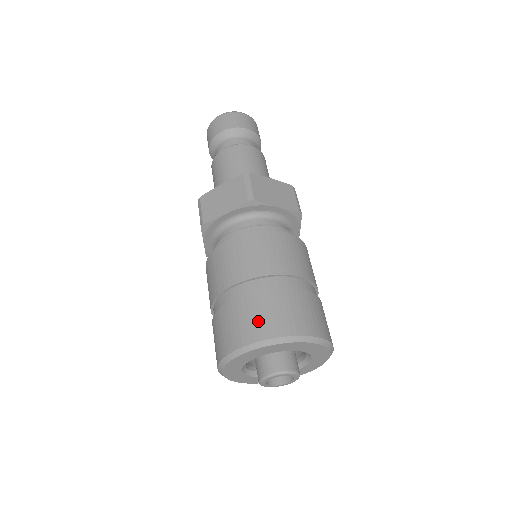
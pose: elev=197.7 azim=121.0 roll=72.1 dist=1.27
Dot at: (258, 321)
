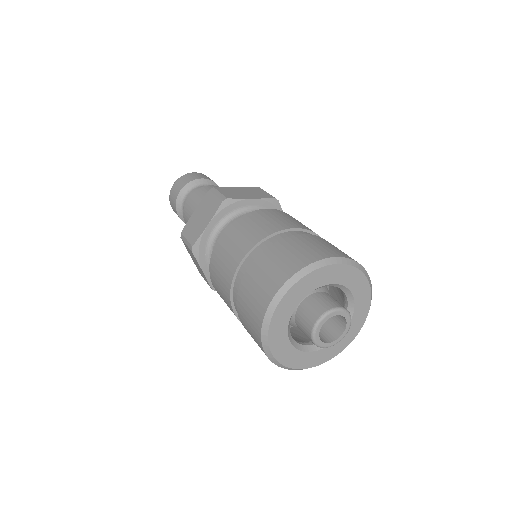
Dot at: (334, 248)
